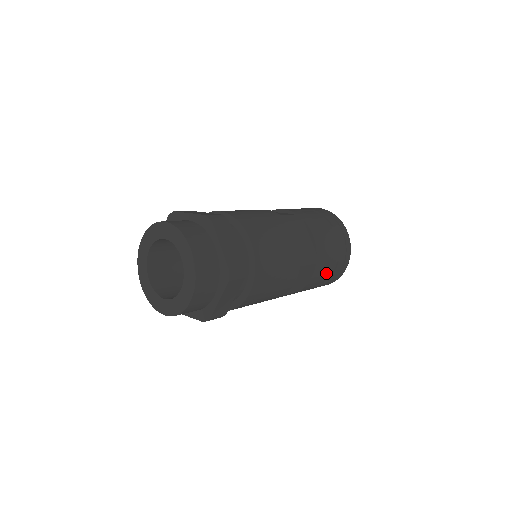
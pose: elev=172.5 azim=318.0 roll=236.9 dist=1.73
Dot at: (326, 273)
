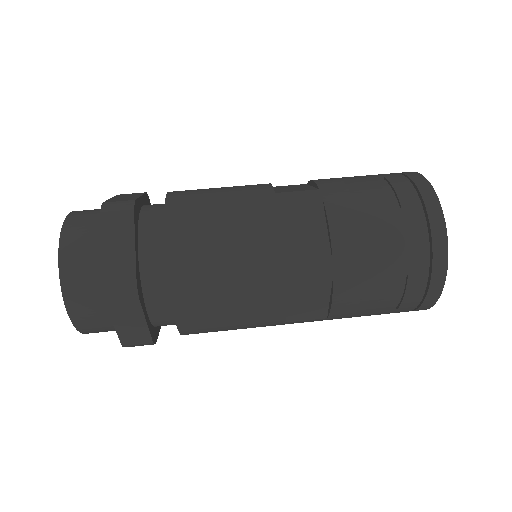
Dot at: (381, 293)
